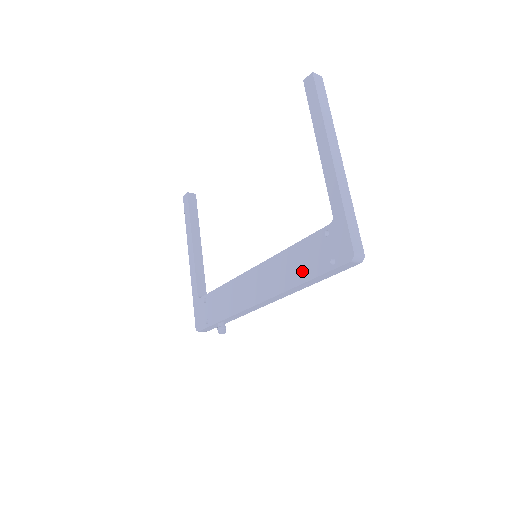
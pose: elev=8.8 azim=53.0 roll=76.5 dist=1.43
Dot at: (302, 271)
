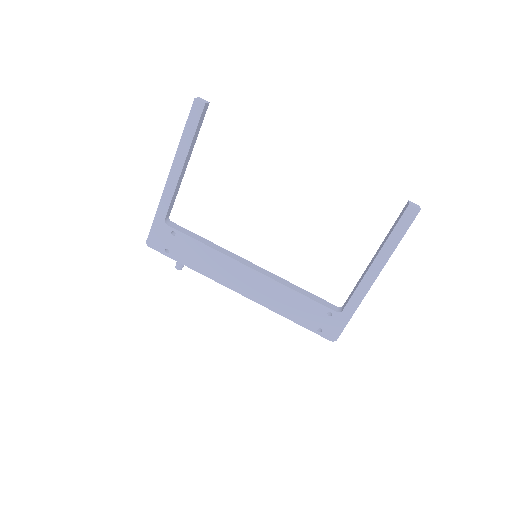
Dot at: (293, 313)
